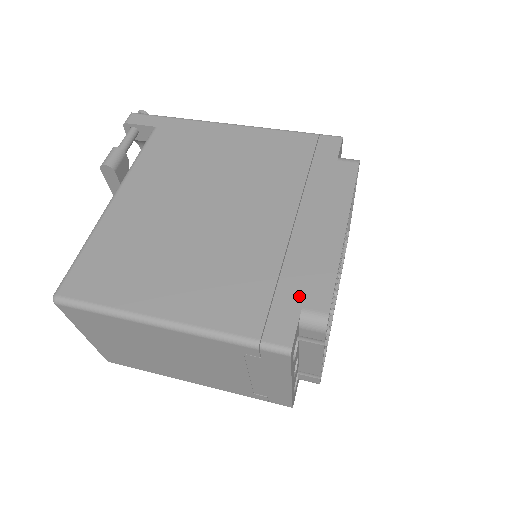
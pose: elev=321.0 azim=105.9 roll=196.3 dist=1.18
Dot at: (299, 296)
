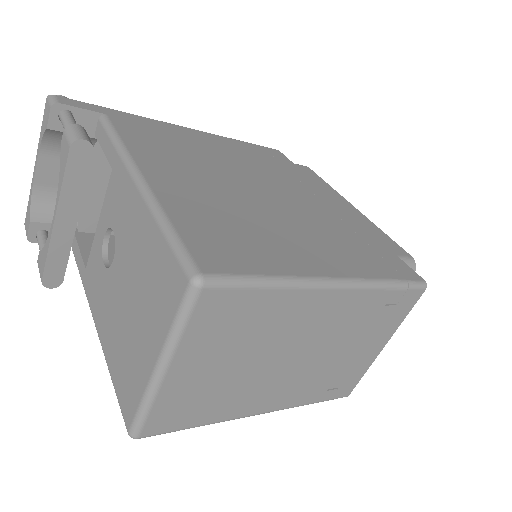
Dot at: (386, 248)
